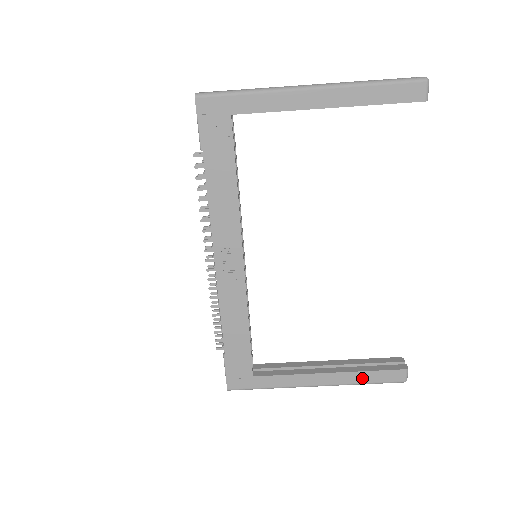
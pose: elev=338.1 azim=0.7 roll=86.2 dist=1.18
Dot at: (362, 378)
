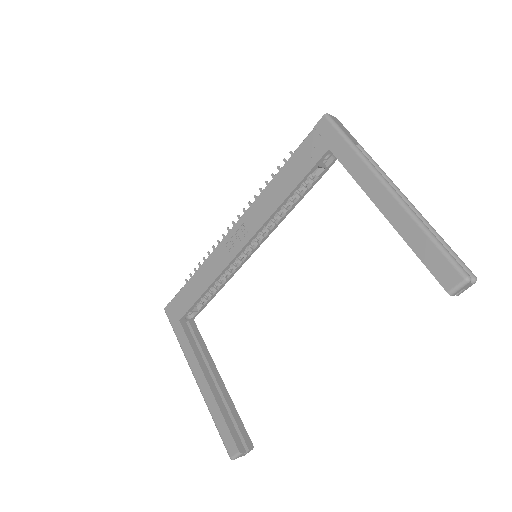
Dot at: (216, 414)
